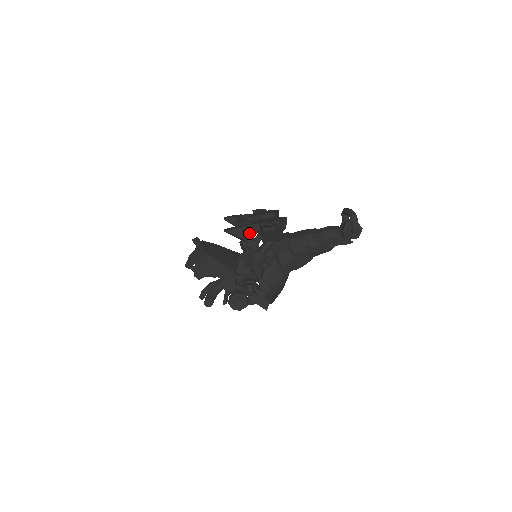
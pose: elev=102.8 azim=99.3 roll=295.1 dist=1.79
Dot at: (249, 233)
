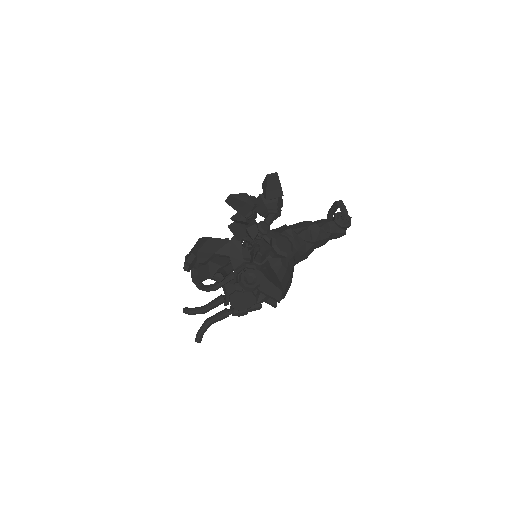
Dot at: (250, 201)
